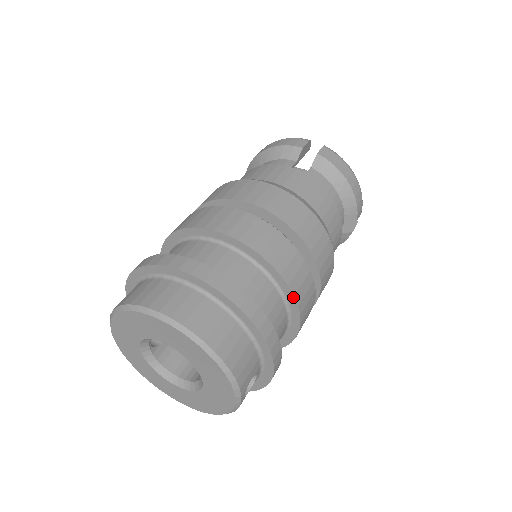
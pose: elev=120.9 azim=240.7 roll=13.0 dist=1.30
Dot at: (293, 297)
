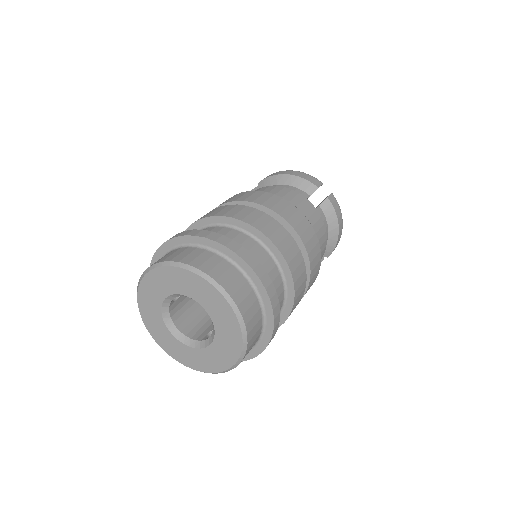
Dot at: (293, 302)
